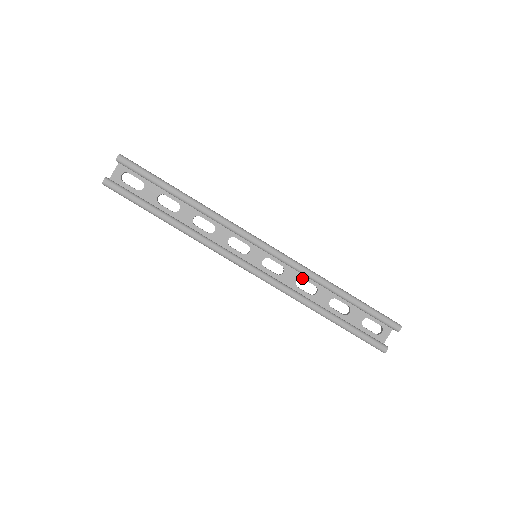
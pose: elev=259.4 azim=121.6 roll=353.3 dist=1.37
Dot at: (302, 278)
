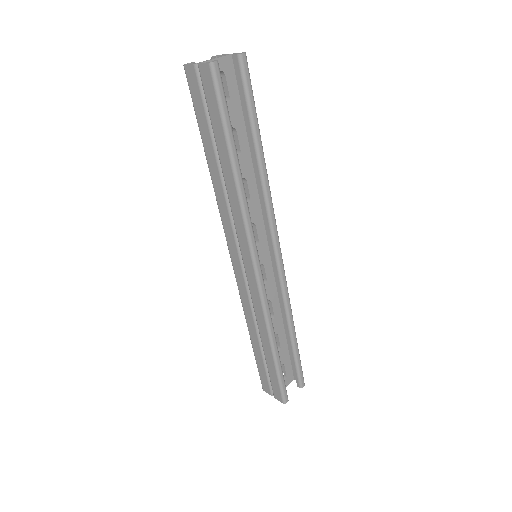
Dot at: (271, 301)
